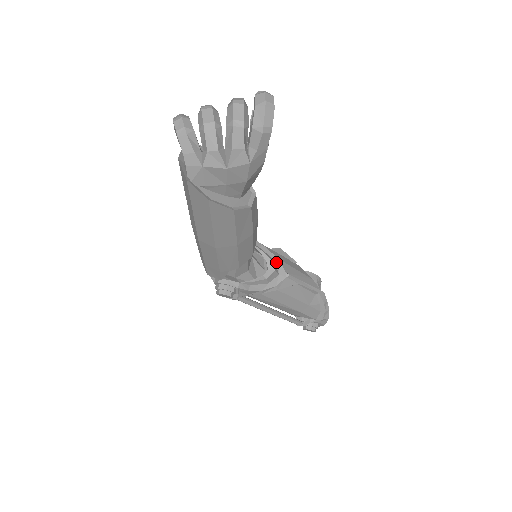
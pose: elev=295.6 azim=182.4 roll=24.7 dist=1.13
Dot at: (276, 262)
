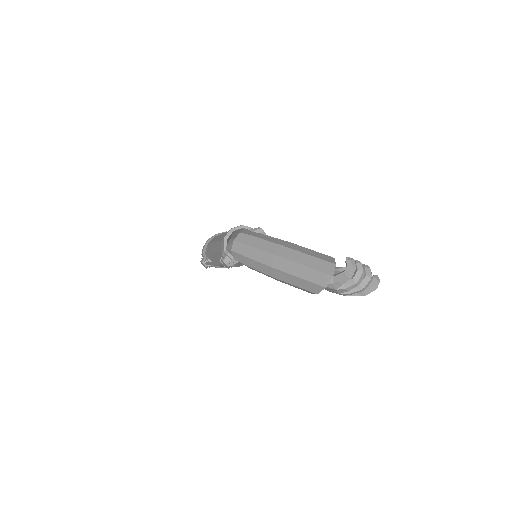
Dot at: occluded
